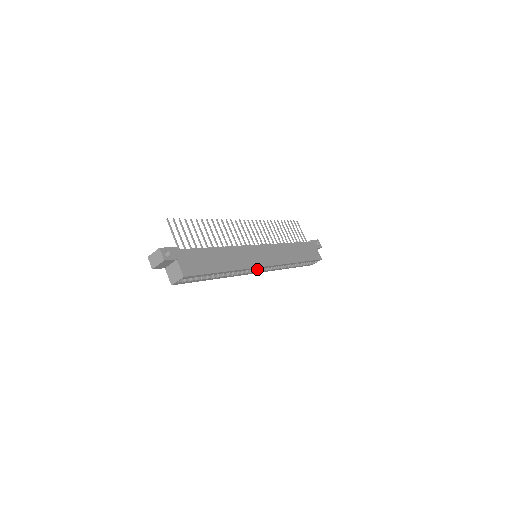
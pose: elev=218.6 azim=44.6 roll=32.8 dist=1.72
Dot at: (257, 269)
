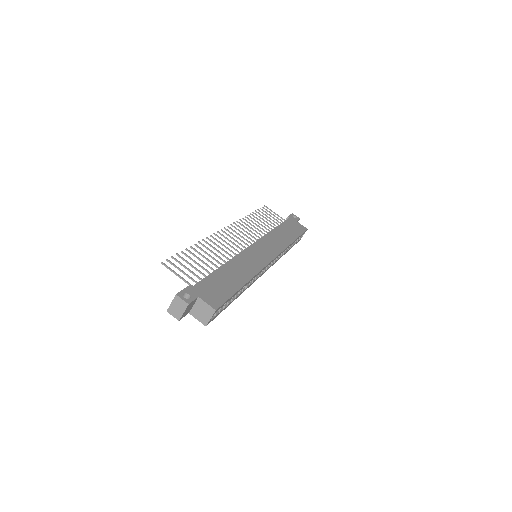
Dot at: occluded
